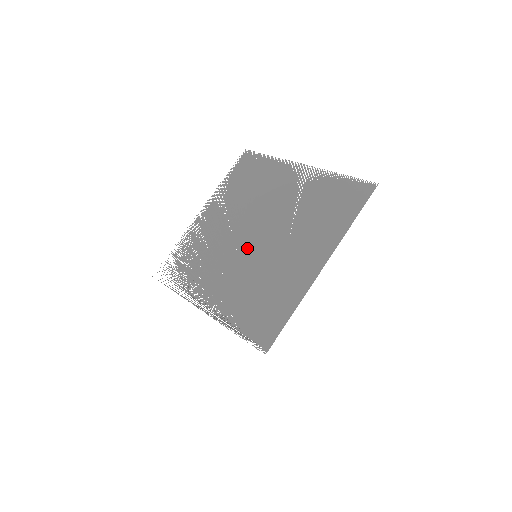
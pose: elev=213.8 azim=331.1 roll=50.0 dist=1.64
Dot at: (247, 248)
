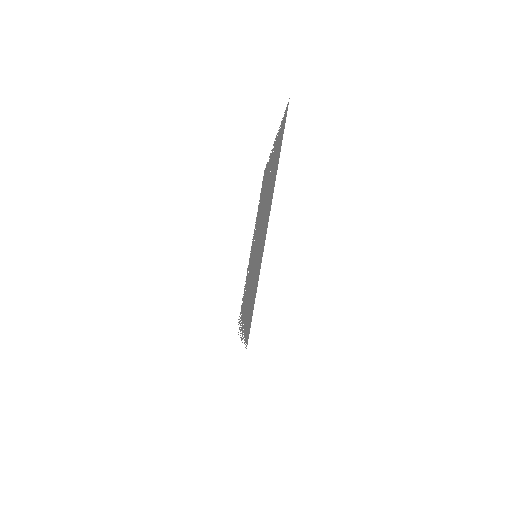
Dot at: (255, 254)
